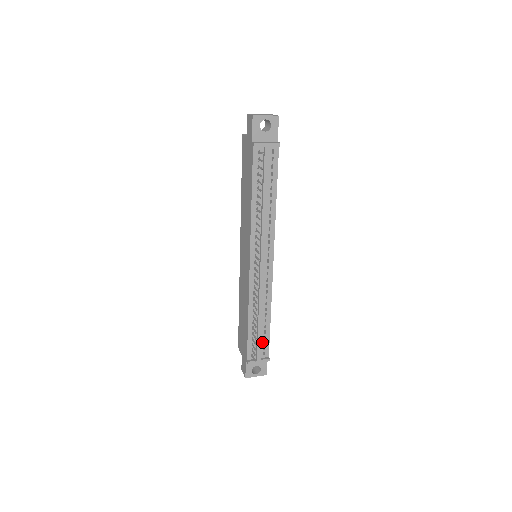
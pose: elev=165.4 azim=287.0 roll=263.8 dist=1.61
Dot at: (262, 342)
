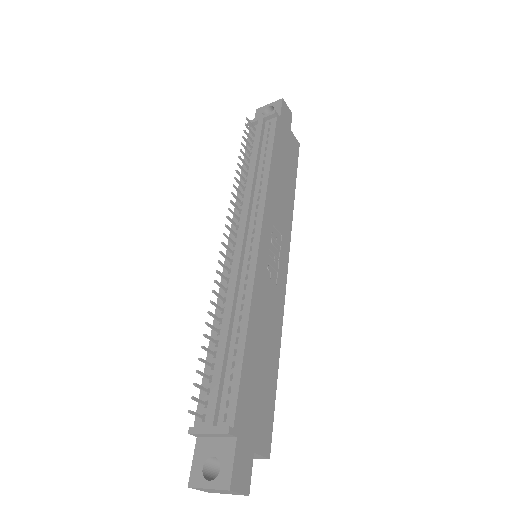
Dot at: (226, 388)
